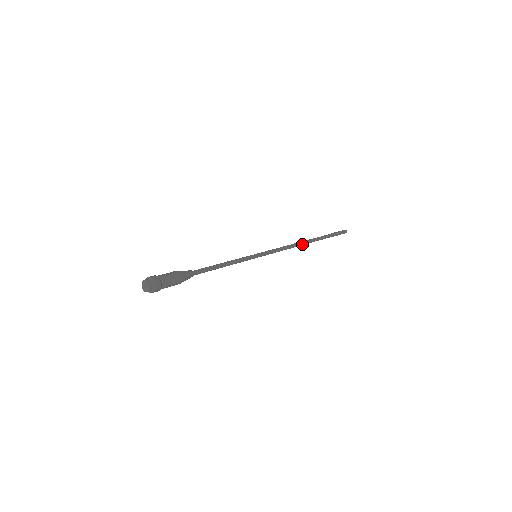
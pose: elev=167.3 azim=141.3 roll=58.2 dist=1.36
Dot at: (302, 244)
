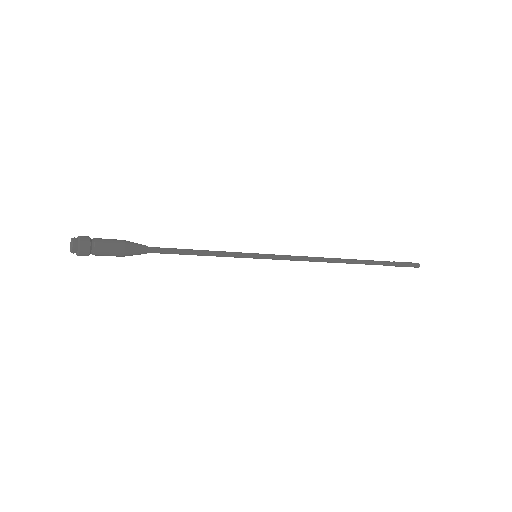
Dot at: (337, 262)
